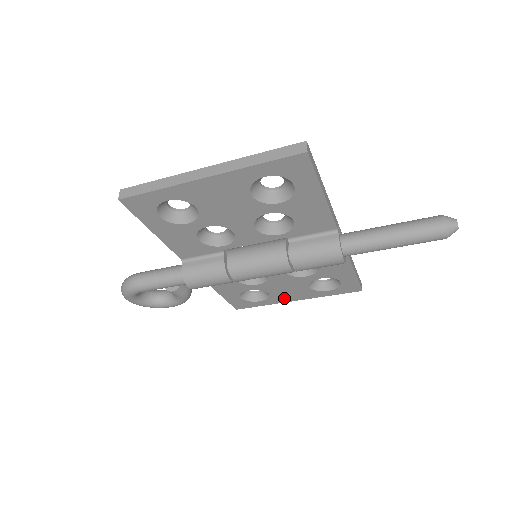
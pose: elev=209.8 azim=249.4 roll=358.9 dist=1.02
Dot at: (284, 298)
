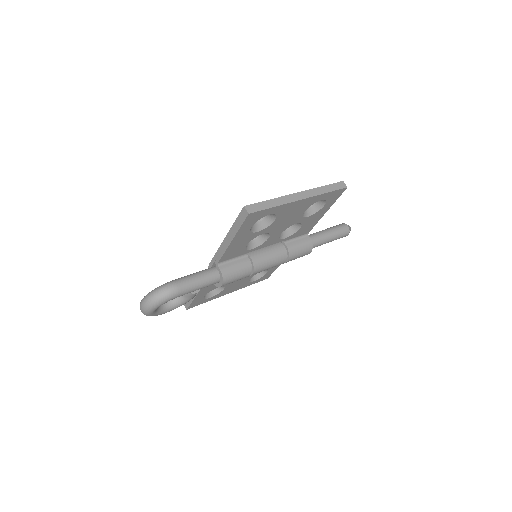
Dot at: (226, 292)
